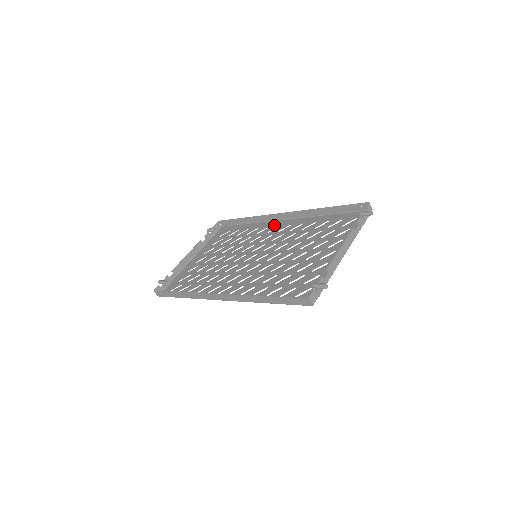
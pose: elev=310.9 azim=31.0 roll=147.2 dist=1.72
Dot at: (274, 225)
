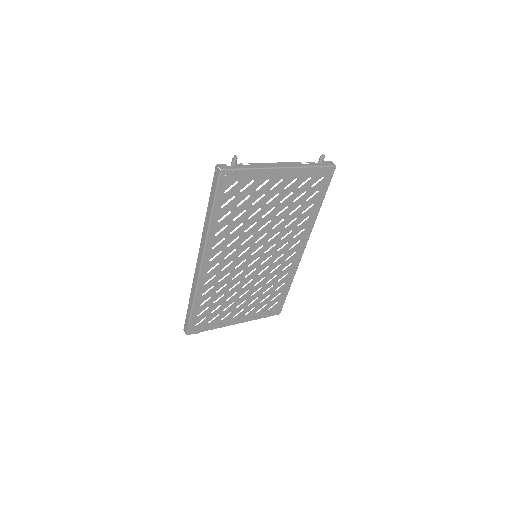
Dot at: (295, 257)
